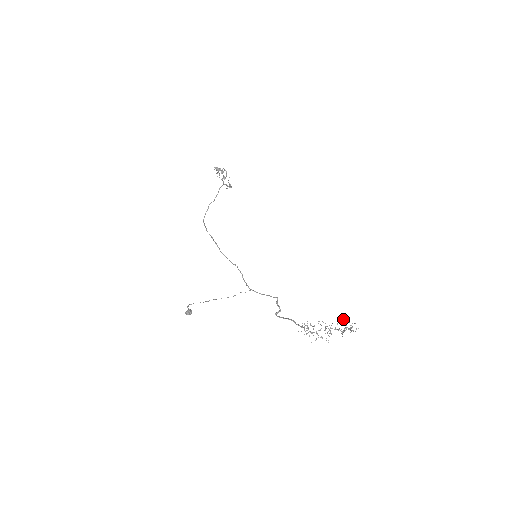
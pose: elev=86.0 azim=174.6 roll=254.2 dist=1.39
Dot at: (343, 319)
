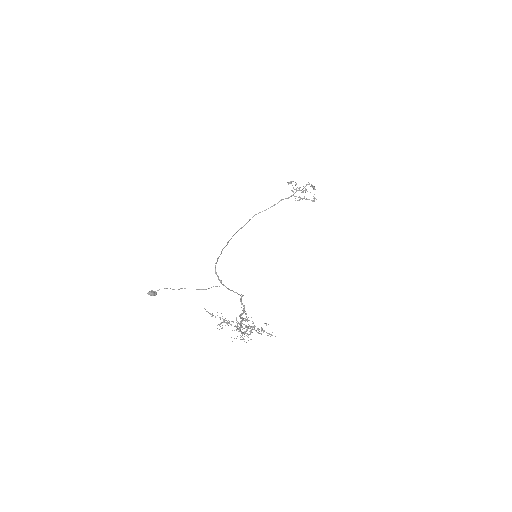
Dot at: (246, 313)
